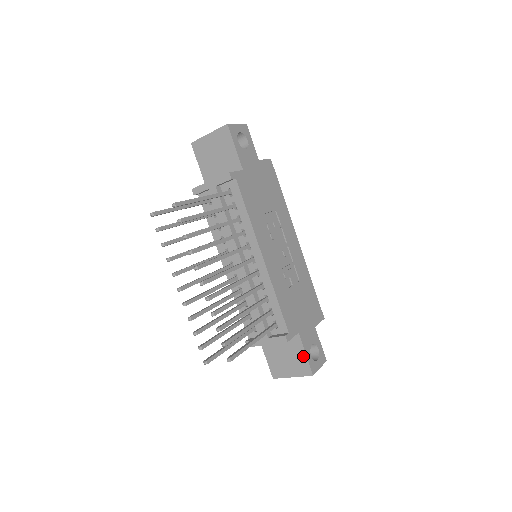
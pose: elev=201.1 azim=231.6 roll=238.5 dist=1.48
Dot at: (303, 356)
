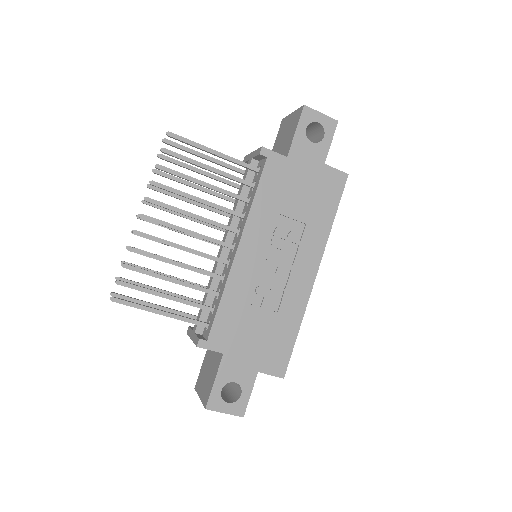
Dot at: (213, 381)
